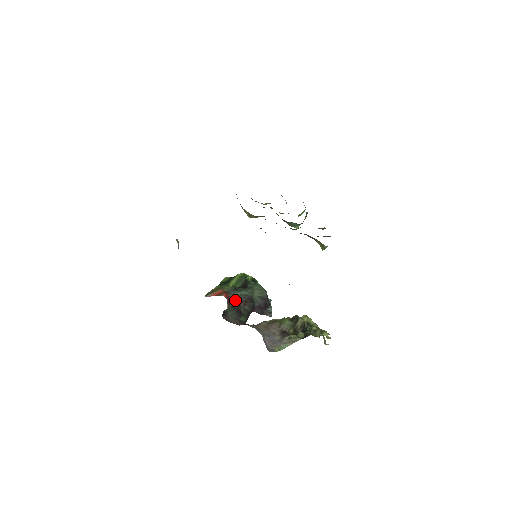
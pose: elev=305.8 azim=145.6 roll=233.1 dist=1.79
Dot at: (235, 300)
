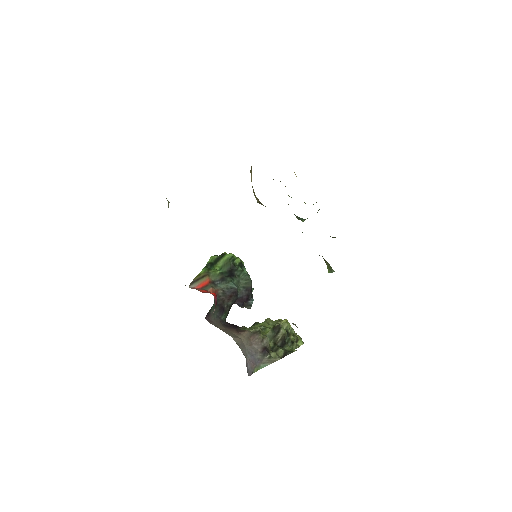
Dot at: (220, 295)
